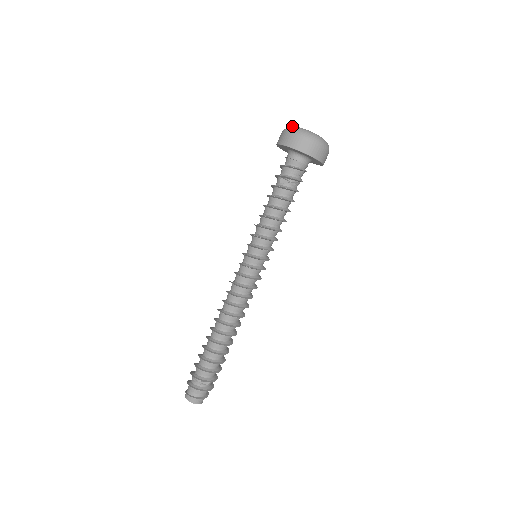
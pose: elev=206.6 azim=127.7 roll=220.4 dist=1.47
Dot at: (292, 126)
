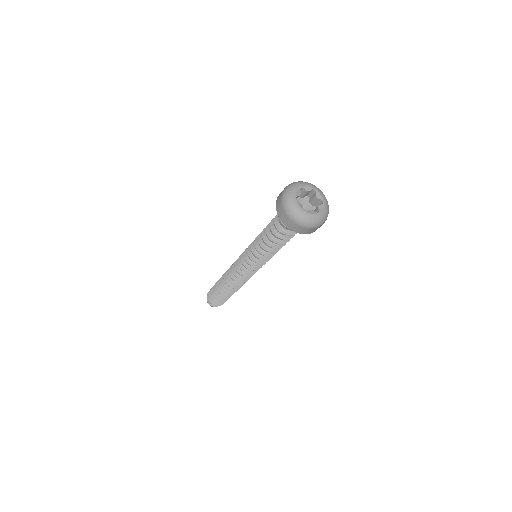
Dot at: (290, 196)
